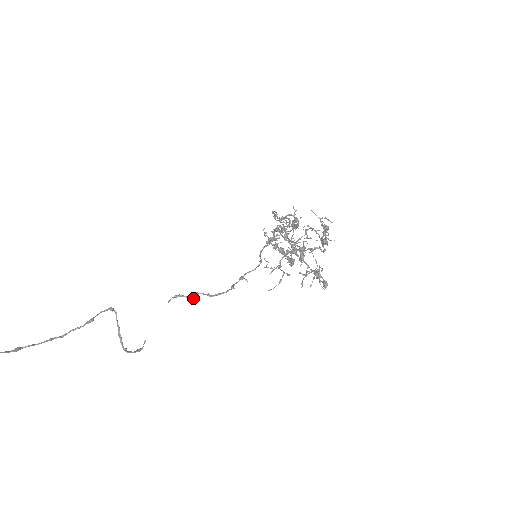
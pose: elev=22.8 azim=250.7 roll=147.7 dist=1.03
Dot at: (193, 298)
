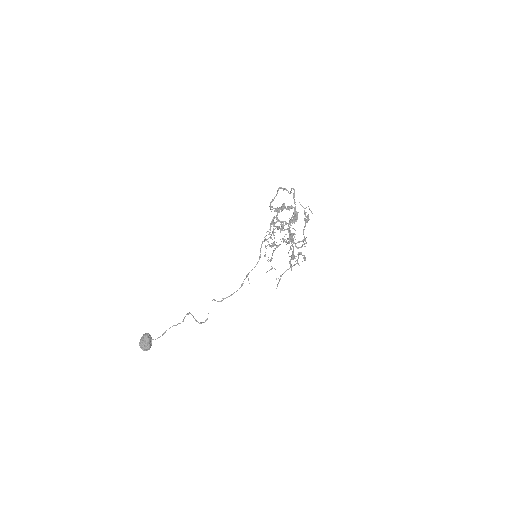
Dot at: (222, 300)
